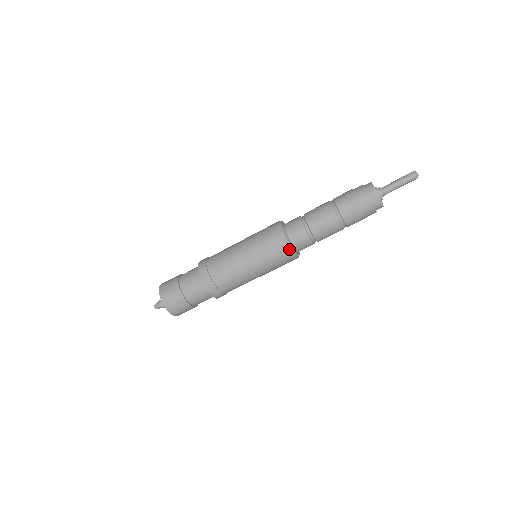
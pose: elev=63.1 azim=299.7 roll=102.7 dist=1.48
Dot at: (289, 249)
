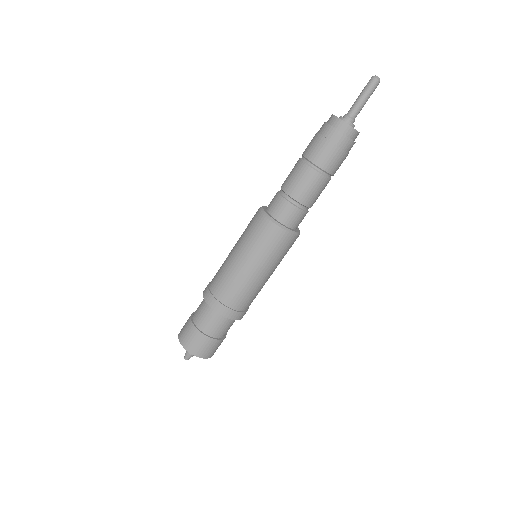
Dot at: (289, 235)
